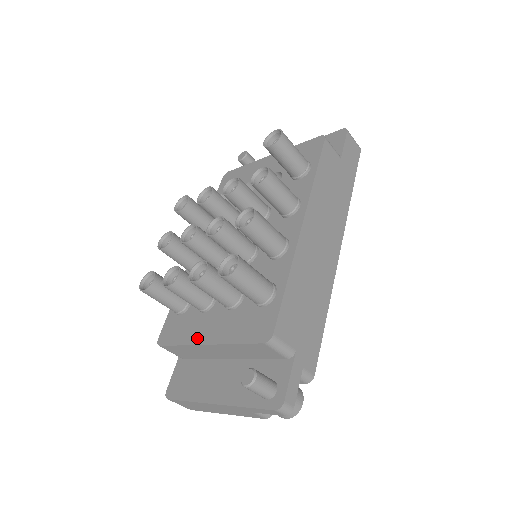
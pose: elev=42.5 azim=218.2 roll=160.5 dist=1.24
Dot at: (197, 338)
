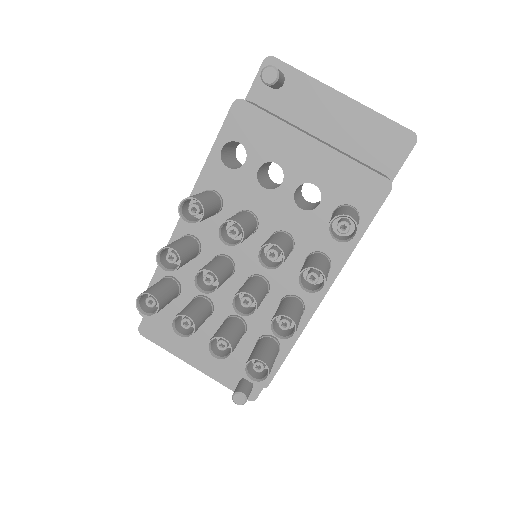
Dot at: (190, 339)
